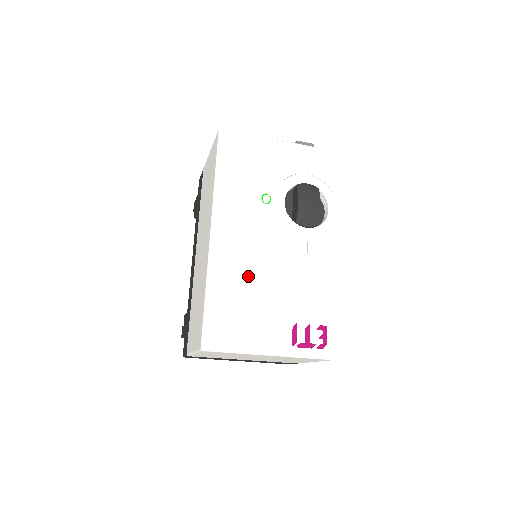
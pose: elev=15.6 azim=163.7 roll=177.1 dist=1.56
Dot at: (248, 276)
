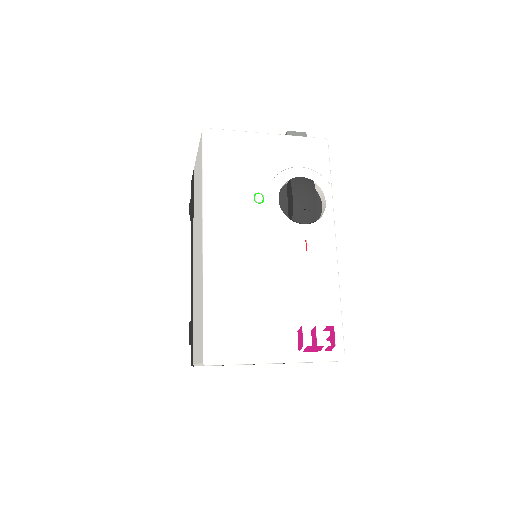
Dot at: (246, 282)
